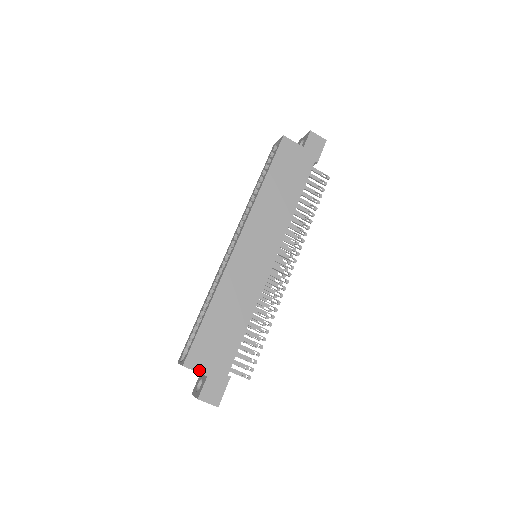
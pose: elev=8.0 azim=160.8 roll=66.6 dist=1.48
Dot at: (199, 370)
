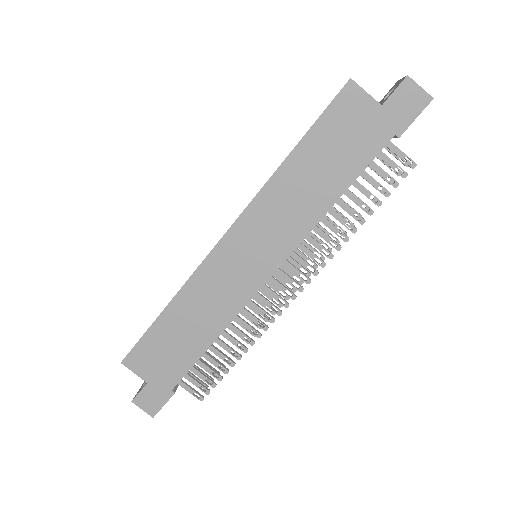
Dot at: (139, 373)
